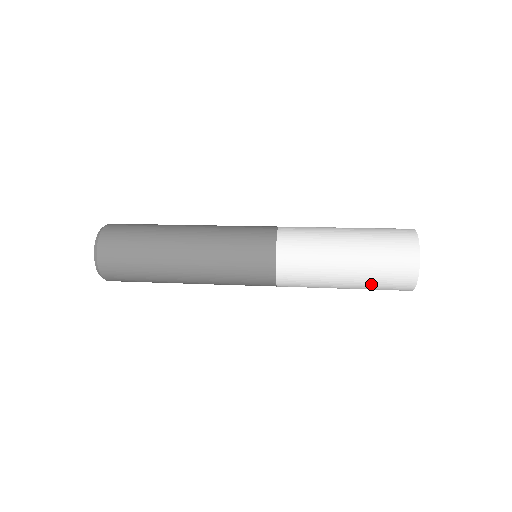
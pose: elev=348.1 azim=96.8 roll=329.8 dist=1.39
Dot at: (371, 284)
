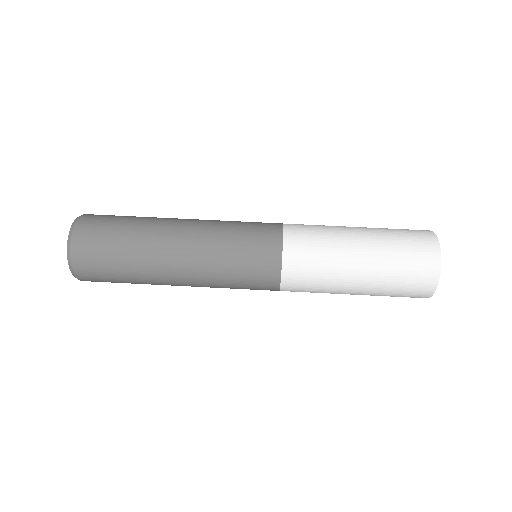
Dot at: occluded
